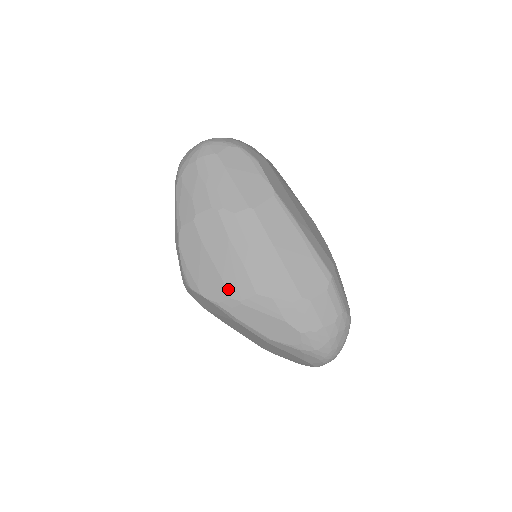
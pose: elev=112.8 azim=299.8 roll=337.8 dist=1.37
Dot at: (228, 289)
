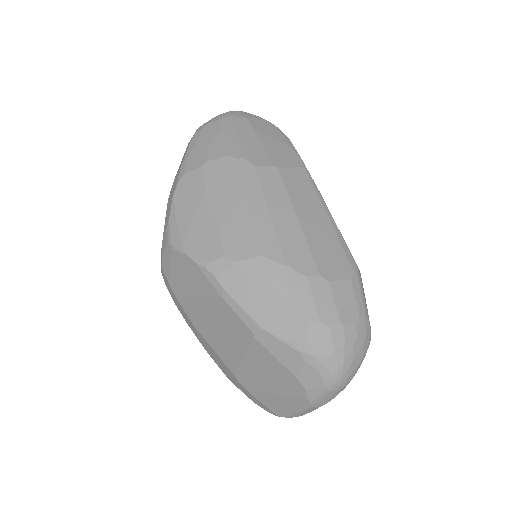
Dot at: (225, 245)
